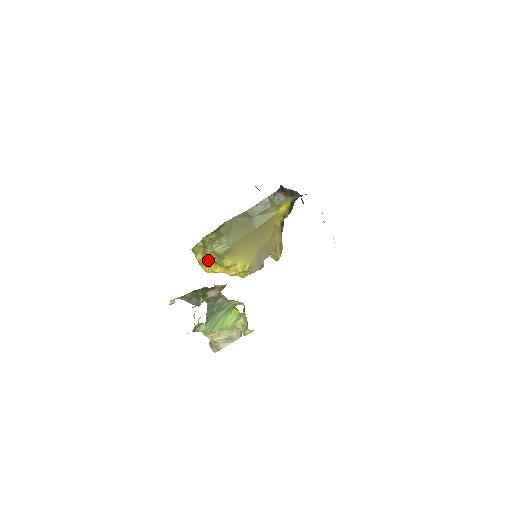
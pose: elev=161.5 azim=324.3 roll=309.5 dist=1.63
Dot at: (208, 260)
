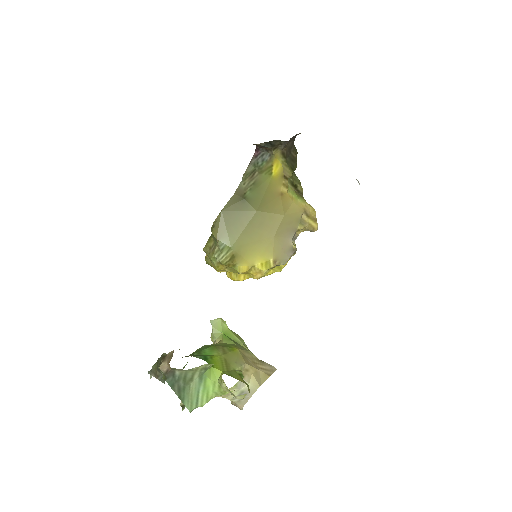
Dot at: occluded
